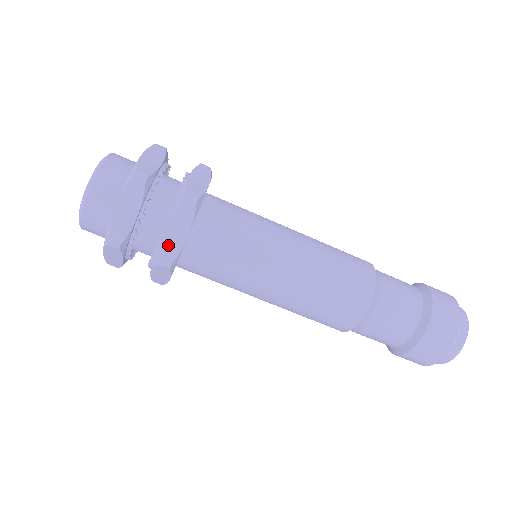
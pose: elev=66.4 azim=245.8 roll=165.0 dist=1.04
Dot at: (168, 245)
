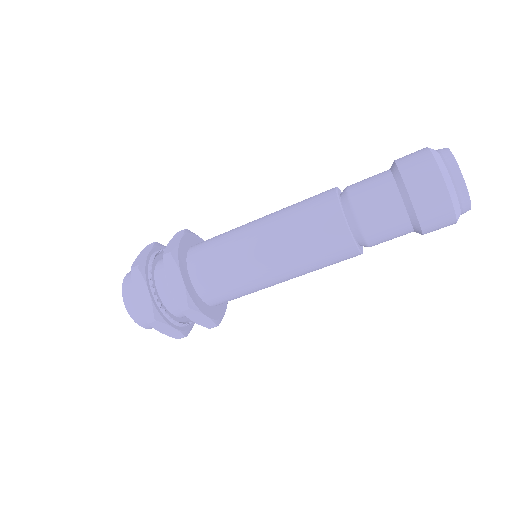
Dot at: (177, 294)
